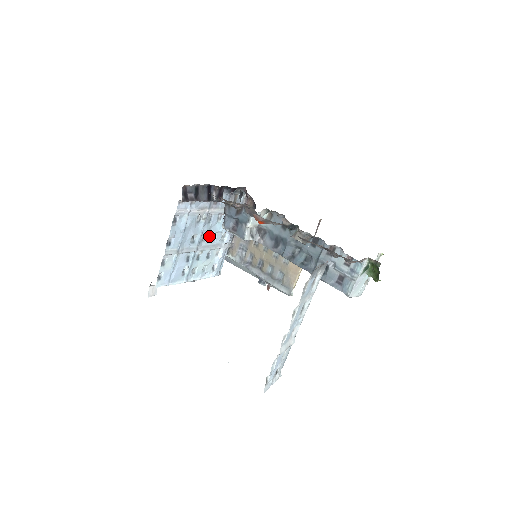
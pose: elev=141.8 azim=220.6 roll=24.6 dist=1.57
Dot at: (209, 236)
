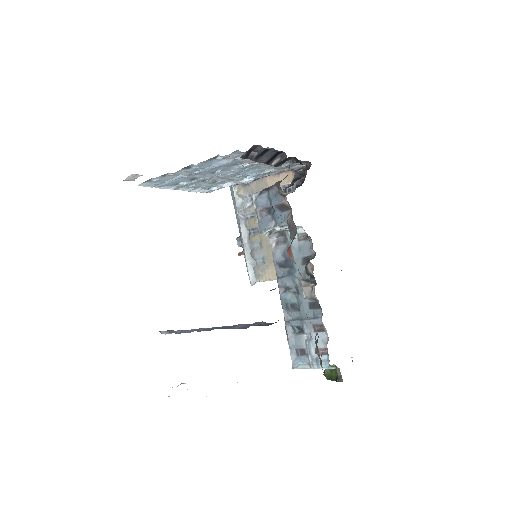
Dot at: (234, 174)
